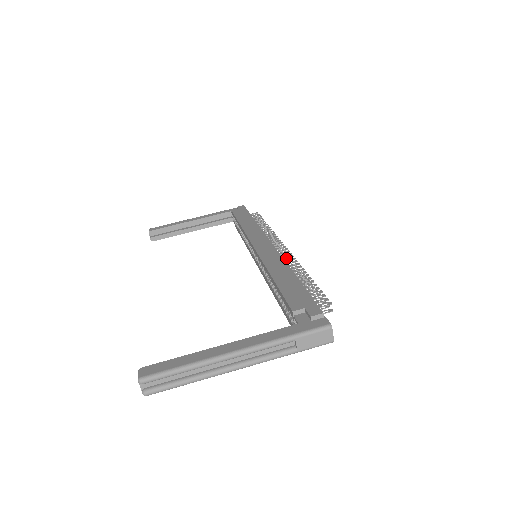
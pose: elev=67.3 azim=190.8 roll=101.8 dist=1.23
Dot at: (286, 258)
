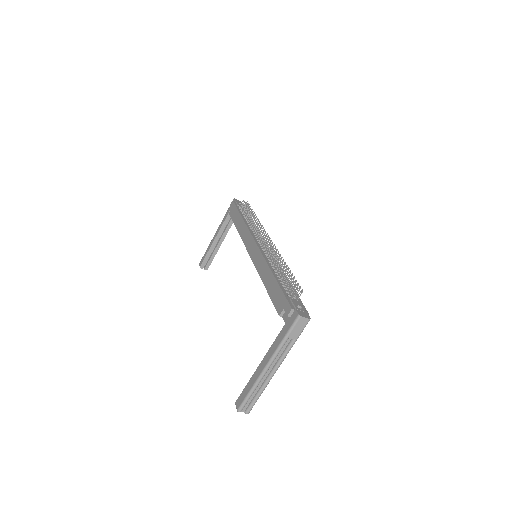
Dot at: occluded
